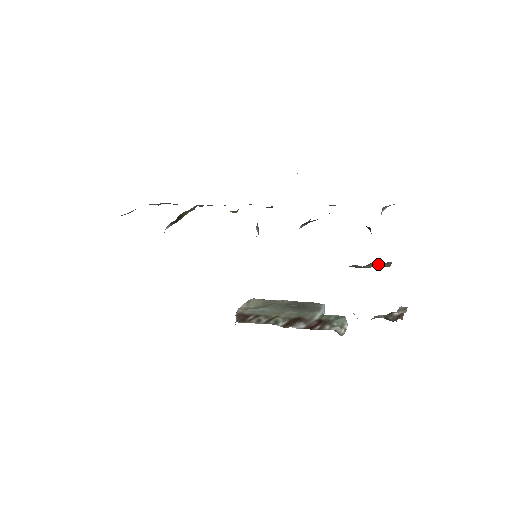
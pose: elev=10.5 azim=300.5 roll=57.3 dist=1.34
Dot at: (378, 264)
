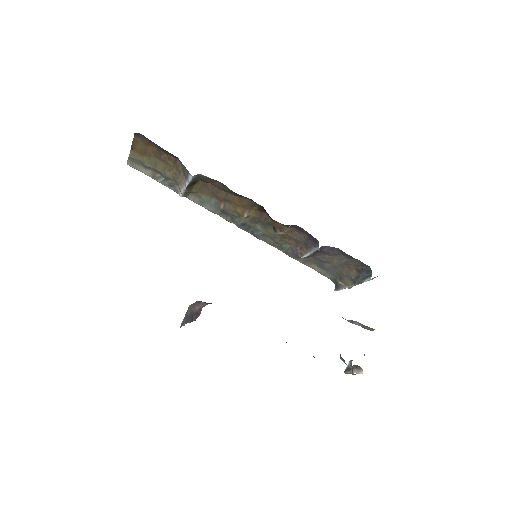
Dot at: occluded
